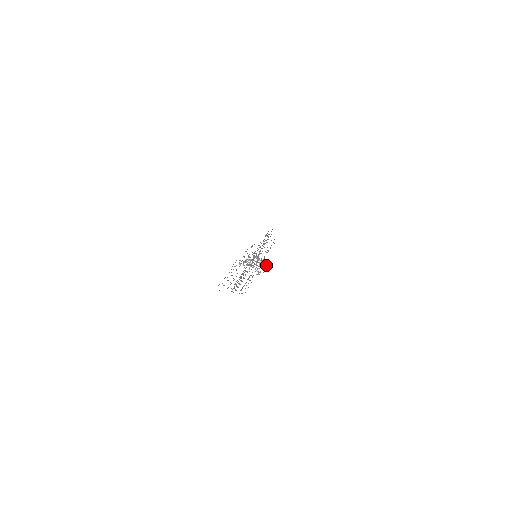
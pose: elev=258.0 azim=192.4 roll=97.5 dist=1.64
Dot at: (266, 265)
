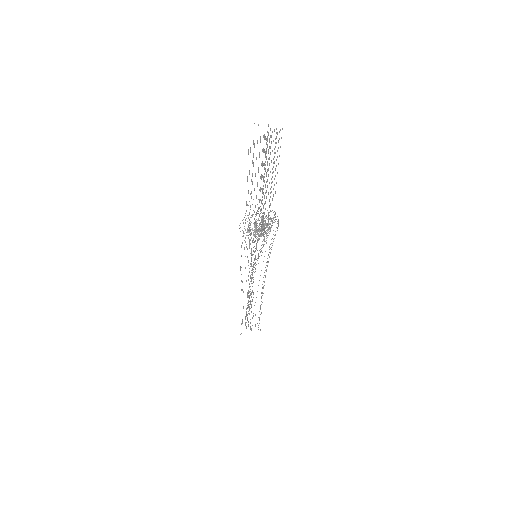
Dot at: occluded
